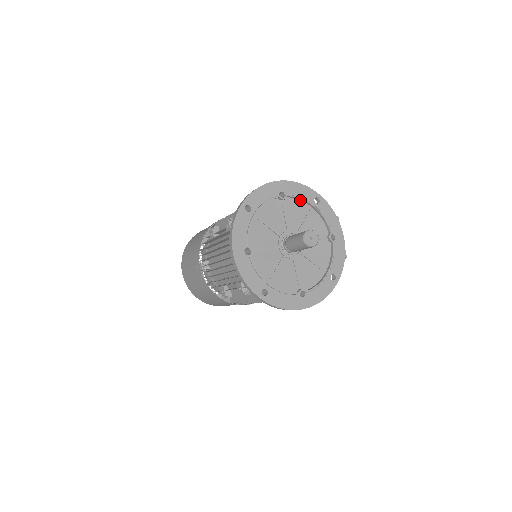
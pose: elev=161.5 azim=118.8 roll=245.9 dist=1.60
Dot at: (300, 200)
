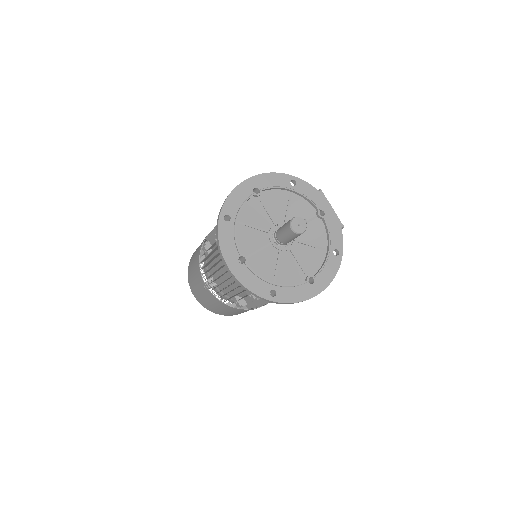
Dot at: (276, 189)
